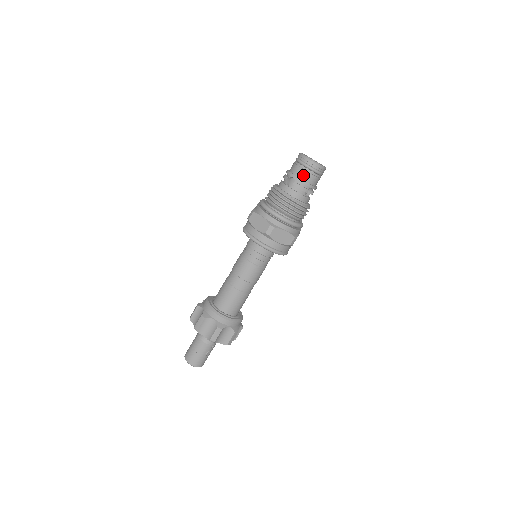
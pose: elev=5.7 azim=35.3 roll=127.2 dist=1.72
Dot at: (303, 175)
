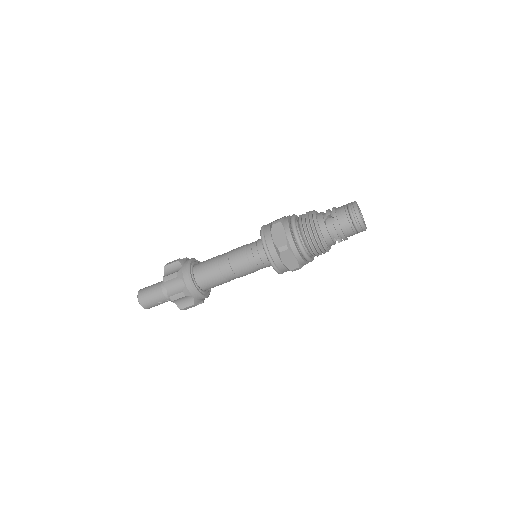
Dot at: (344, 223)
